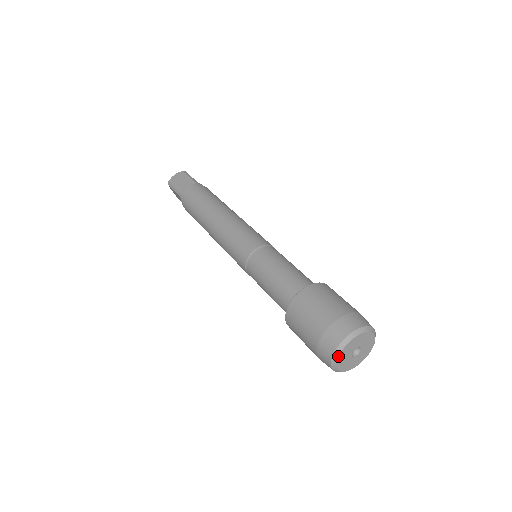
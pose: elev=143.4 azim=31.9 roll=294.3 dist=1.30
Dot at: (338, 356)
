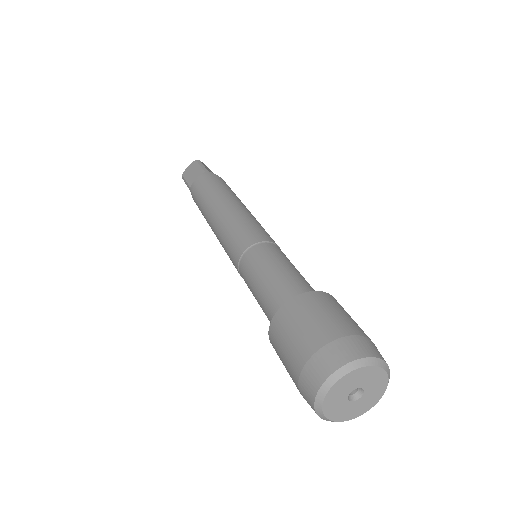
Dot at: (321, 405)
